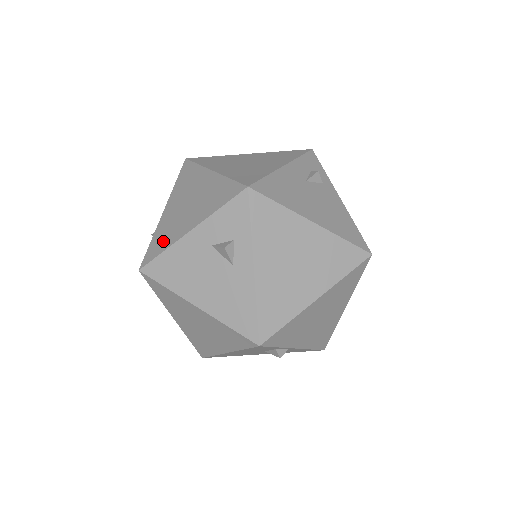
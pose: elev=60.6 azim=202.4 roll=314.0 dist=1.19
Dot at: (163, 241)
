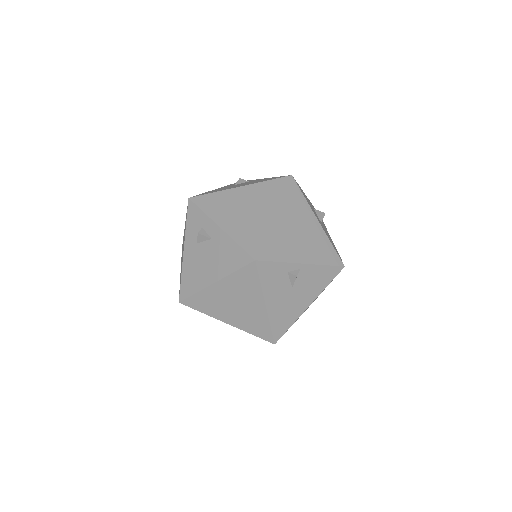
Dot at: occluded
